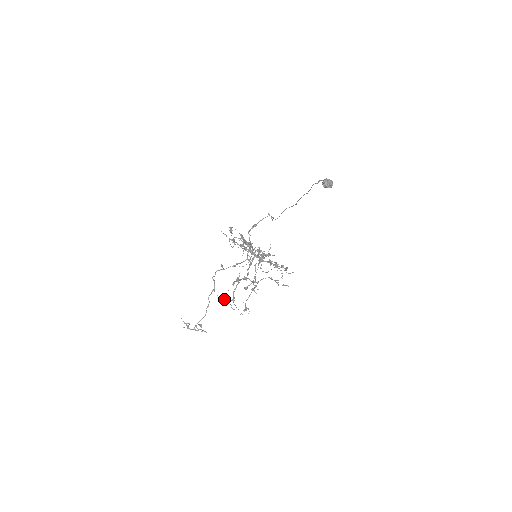
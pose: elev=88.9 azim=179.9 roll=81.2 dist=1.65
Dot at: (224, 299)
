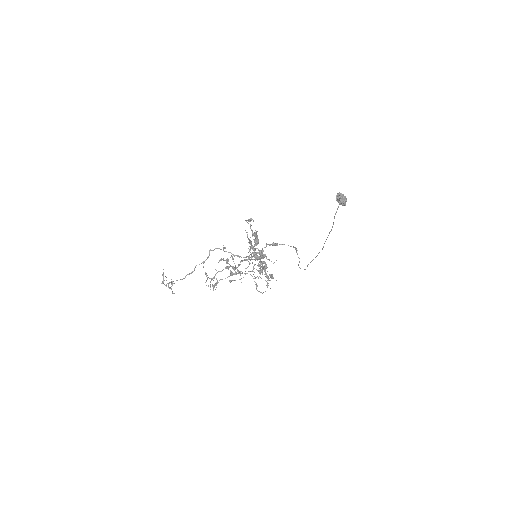
Dot at: (206, 273)
